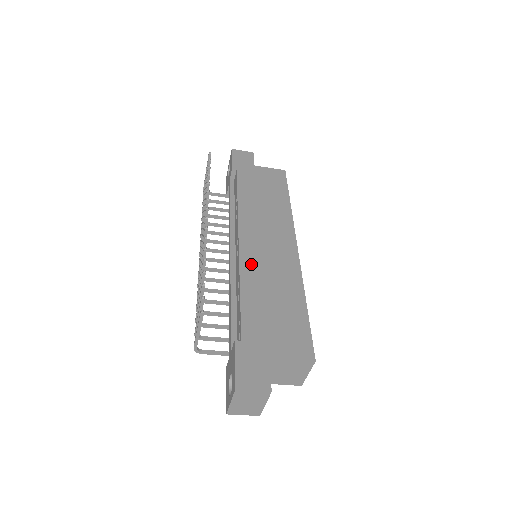
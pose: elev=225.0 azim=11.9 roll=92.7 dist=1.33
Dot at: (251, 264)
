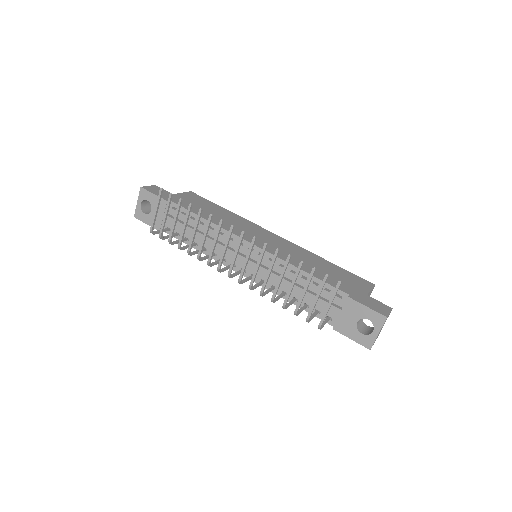
Dot at: (282, 255)
